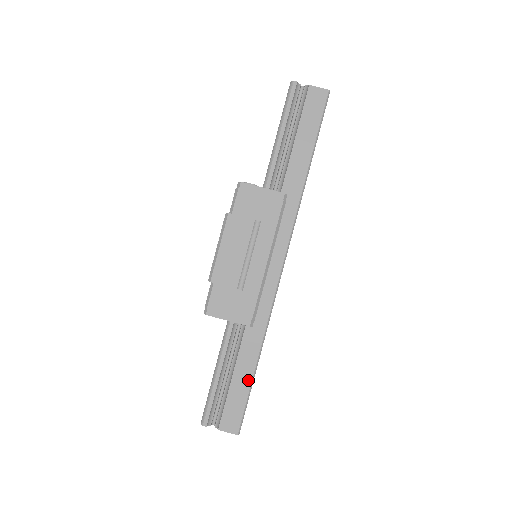
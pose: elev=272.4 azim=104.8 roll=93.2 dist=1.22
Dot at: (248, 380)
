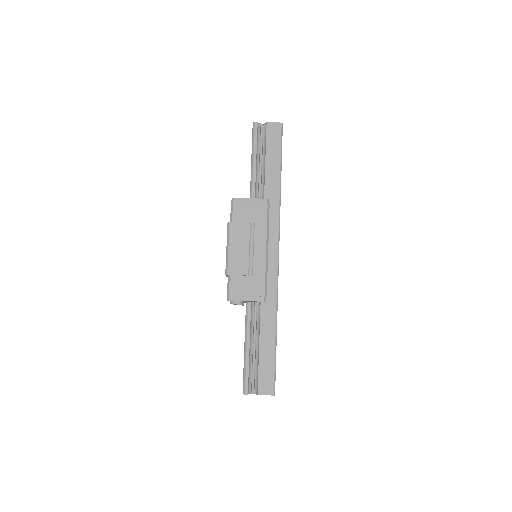
Dot at: (272, 349)
